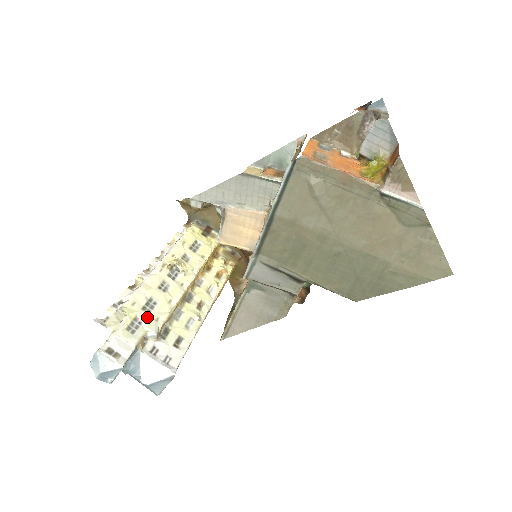
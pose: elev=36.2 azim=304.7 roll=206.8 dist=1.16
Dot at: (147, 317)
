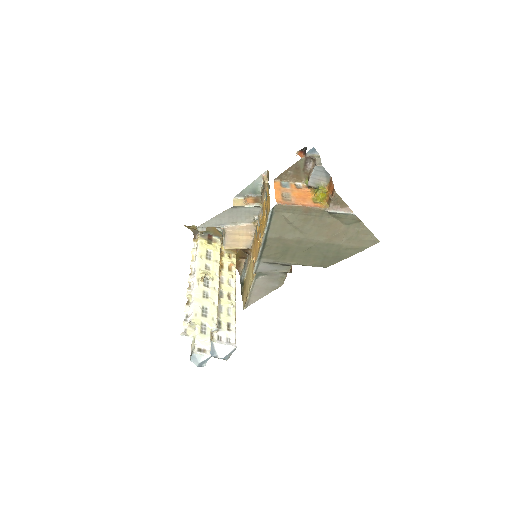
Dot at: (207, 320)
